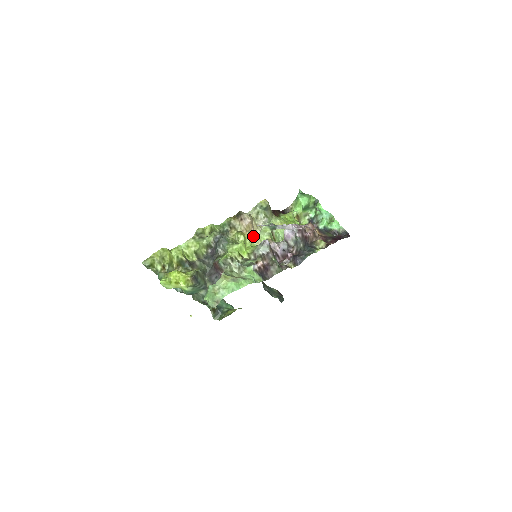
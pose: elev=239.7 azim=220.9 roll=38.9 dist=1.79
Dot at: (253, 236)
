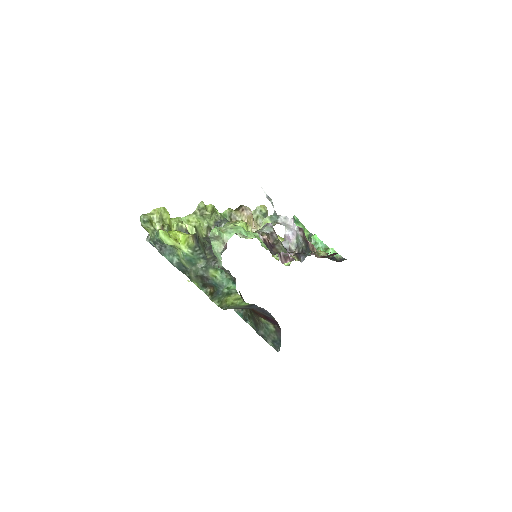
Dot at: (254, 229)
